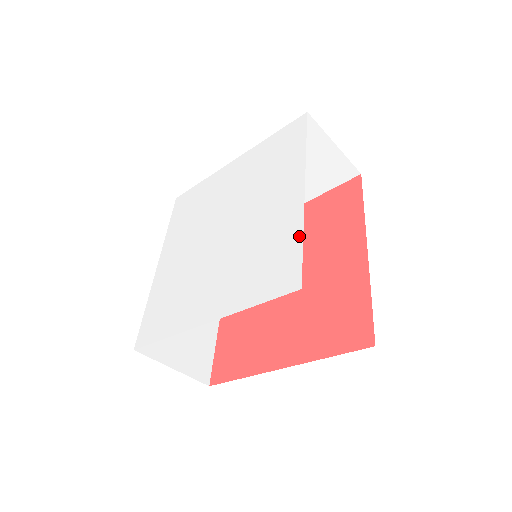
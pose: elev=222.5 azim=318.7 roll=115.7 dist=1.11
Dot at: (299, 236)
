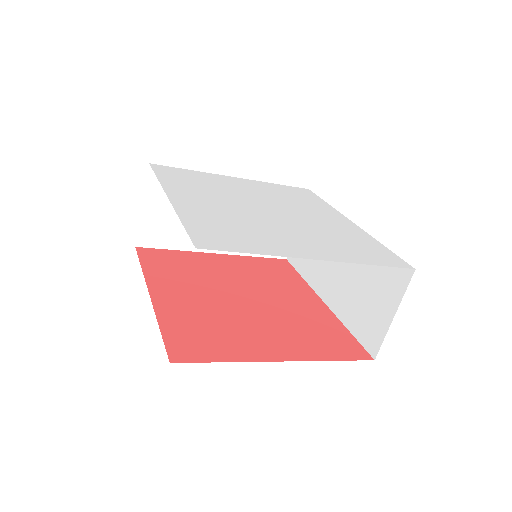
Dot at: (379, 243)
